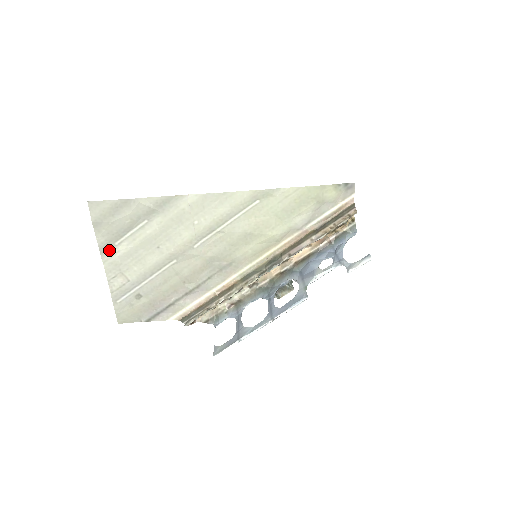
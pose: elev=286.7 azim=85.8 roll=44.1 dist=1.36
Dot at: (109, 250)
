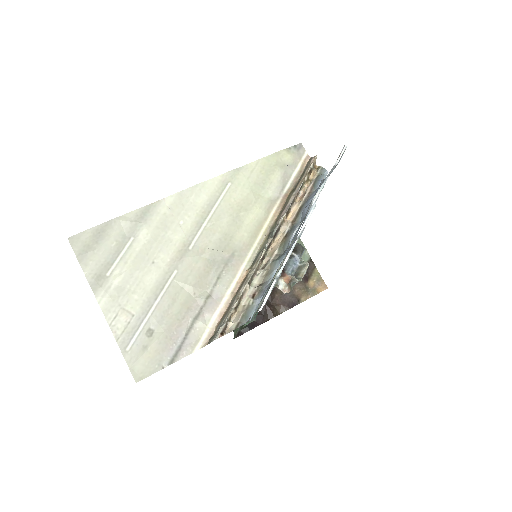
Dot at: (102, 284)
